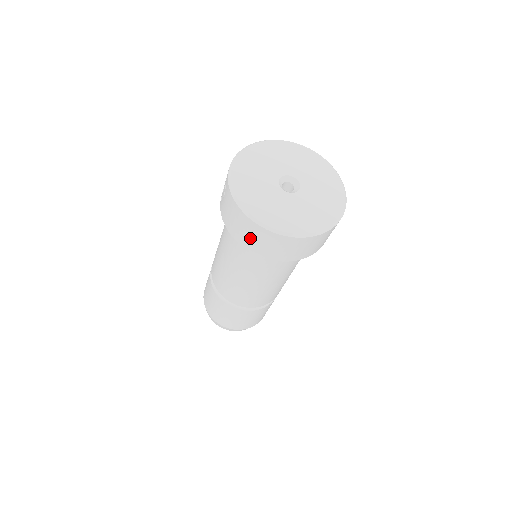
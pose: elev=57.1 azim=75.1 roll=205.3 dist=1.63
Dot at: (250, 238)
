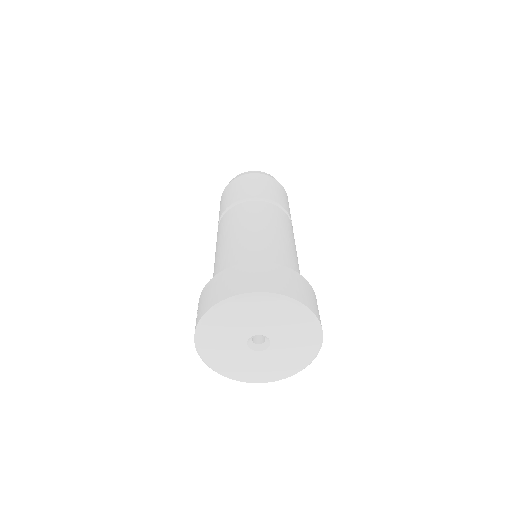
Dot at: occluded
